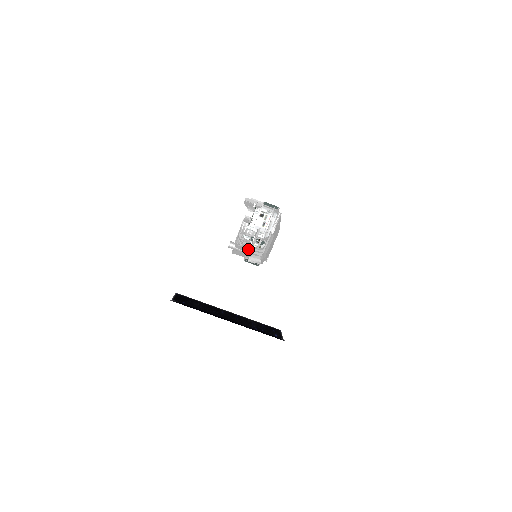
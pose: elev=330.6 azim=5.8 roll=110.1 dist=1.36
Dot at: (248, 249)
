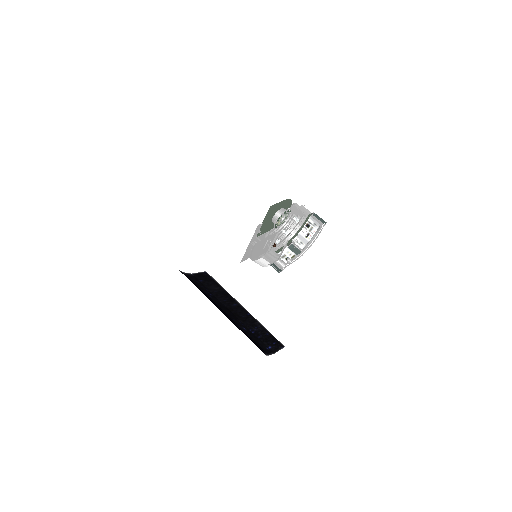
Dot at: (265, 250)
